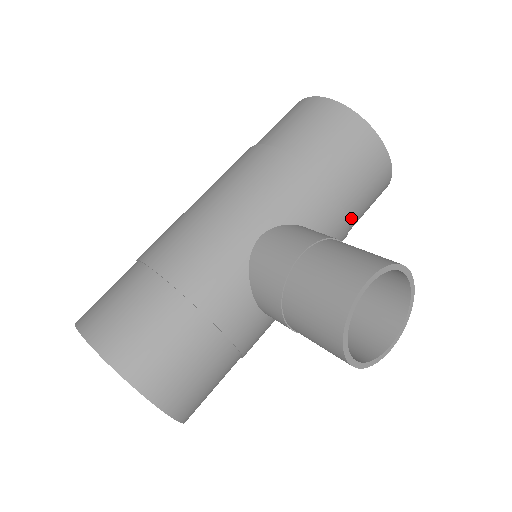
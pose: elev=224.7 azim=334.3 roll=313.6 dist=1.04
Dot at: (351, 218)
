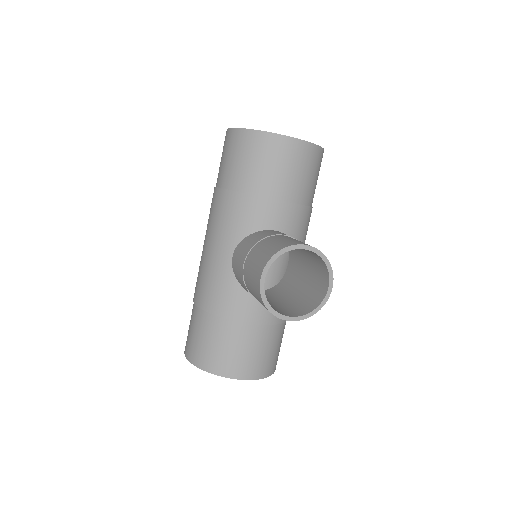
Dot at: (294, 197)
